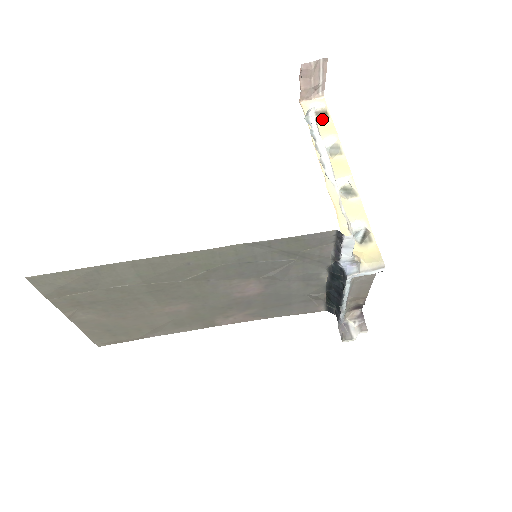
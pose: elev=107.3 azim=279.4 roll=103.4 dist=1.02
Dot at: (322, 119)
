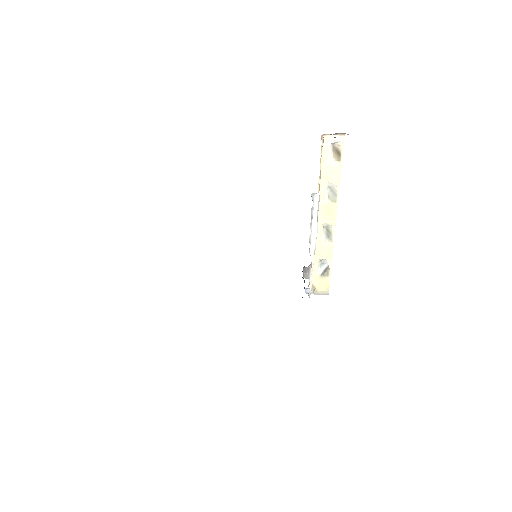
Dot at: (334, 160)
